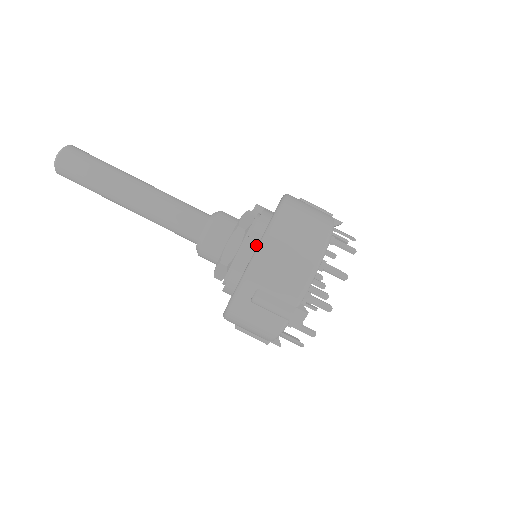
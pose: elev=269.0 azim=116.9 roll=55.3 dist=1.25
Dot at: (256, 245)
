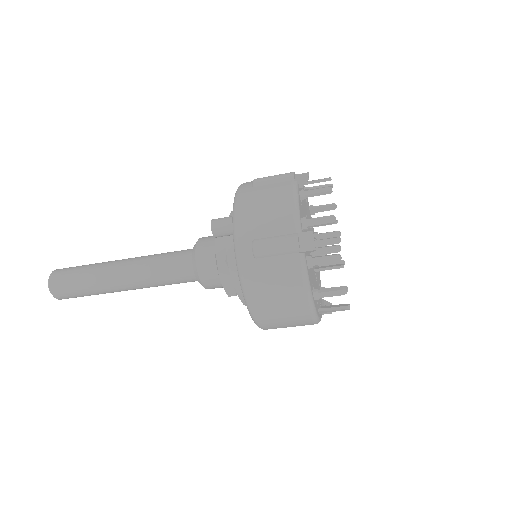
Dot at: occluded
